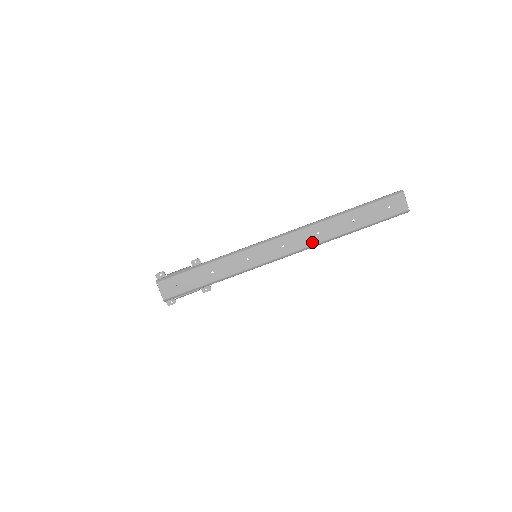
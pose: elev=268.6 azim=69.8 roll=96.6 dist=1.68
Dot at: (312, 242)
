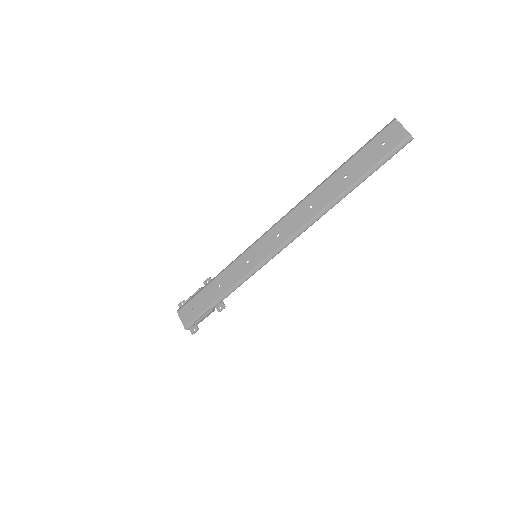
Dot at: (306, 219)
